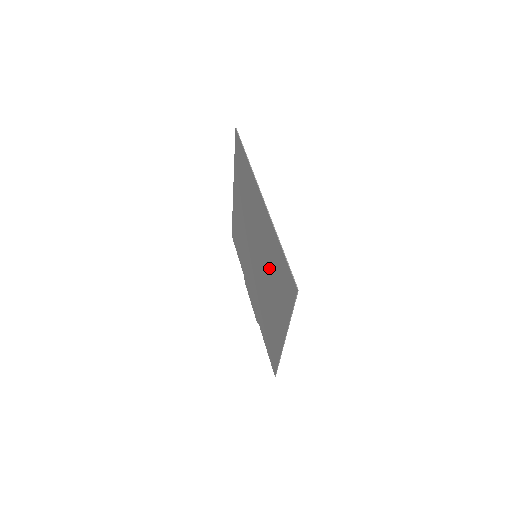
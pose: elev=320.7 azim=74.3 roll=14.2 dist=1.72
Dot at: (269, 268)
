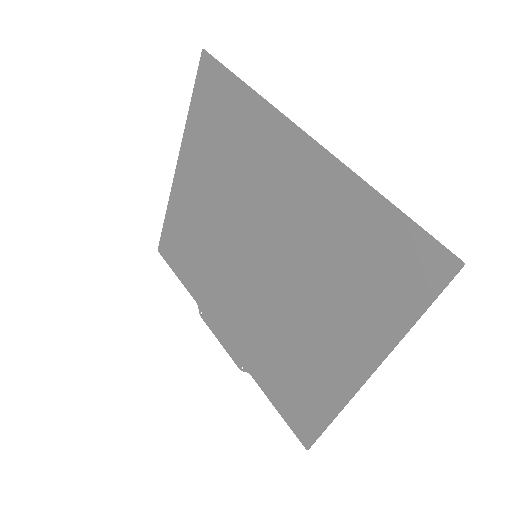
Dot at: (317, 260)
